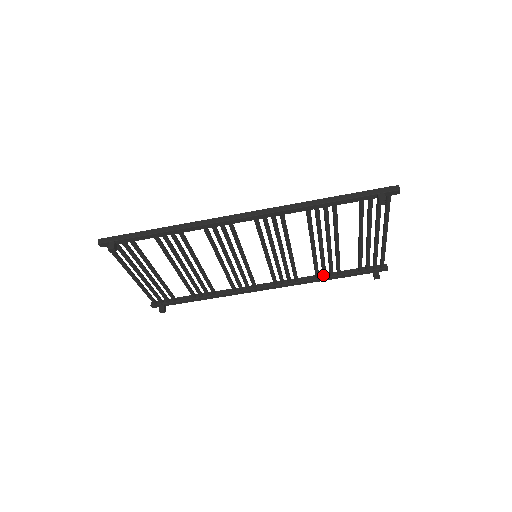
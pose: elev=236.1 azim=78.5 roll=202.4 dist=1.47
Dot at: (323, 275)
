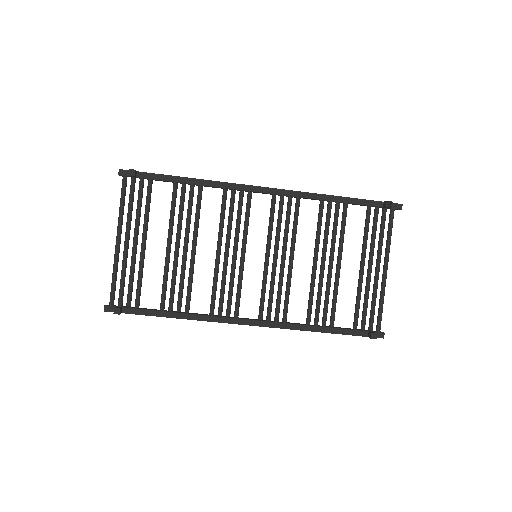
Dot at: (315, 321)
